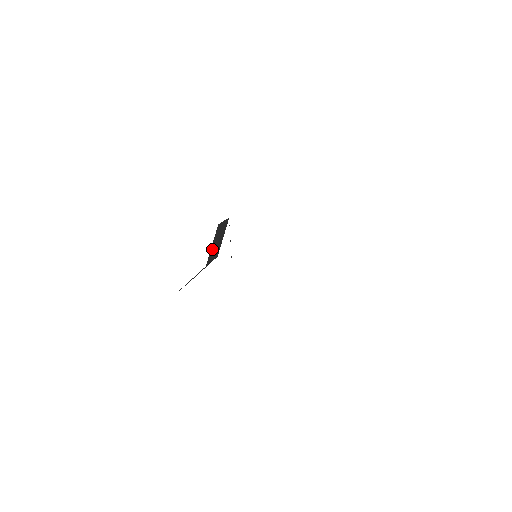
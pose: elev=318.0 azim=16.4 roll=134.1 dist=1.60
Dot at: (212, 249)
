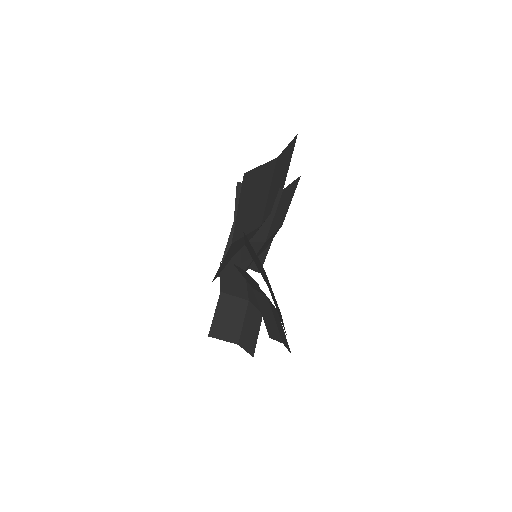
Dot at: (225, 282)
